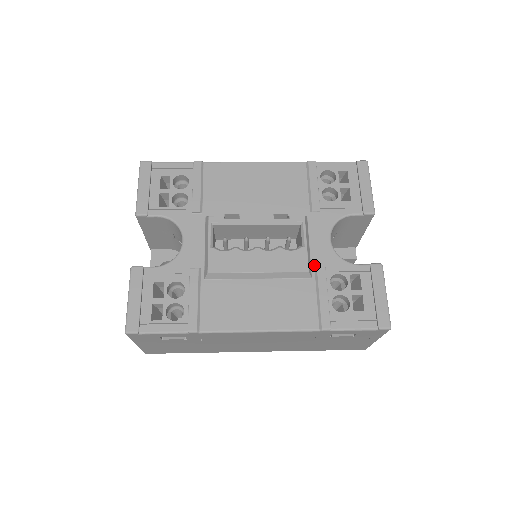
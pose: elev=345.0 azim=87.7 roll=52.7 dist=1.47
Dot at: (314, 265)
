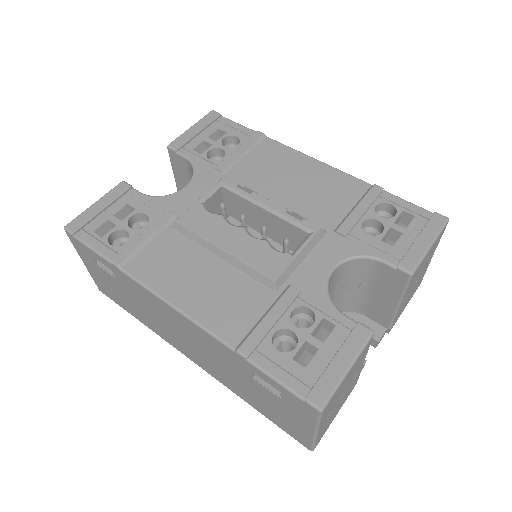
Dot at: (290, 282)
